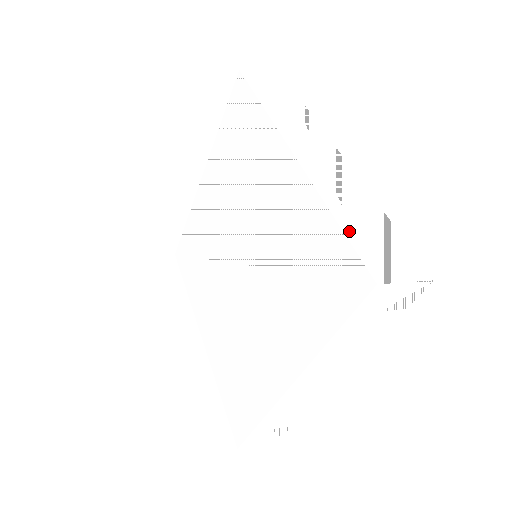
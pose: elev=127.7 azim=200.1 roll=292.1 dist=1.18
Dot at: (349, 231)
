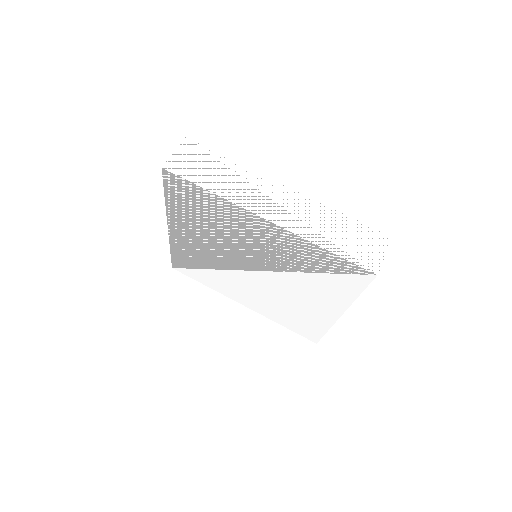
Dot at: (340, 251)
